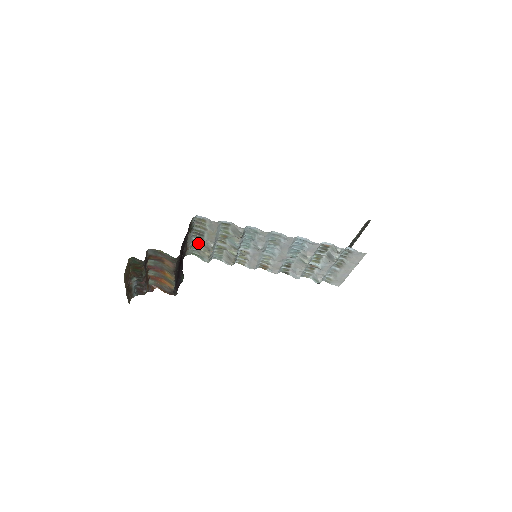
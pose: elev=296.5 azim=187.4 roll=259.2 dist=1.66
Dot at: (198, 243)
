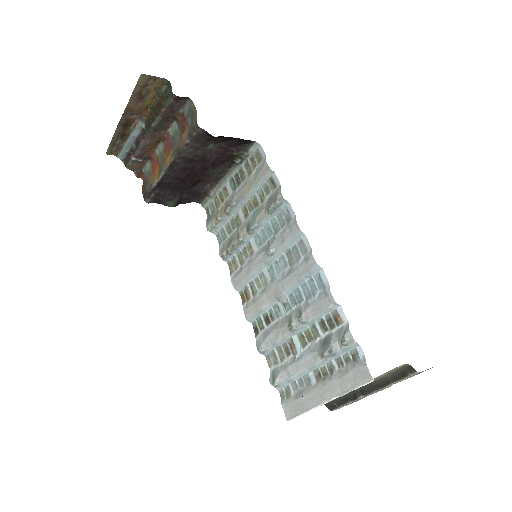
Dot at: (225, 195)
